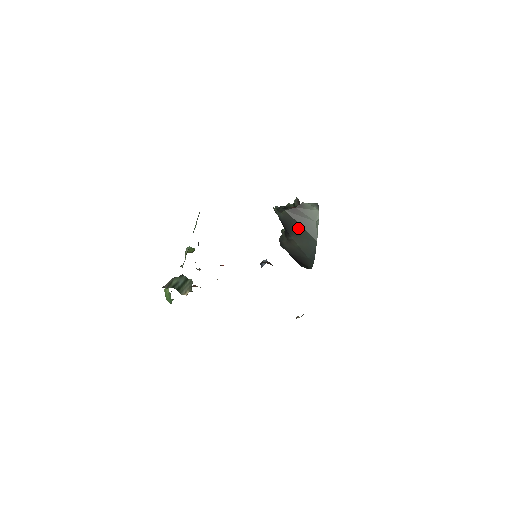
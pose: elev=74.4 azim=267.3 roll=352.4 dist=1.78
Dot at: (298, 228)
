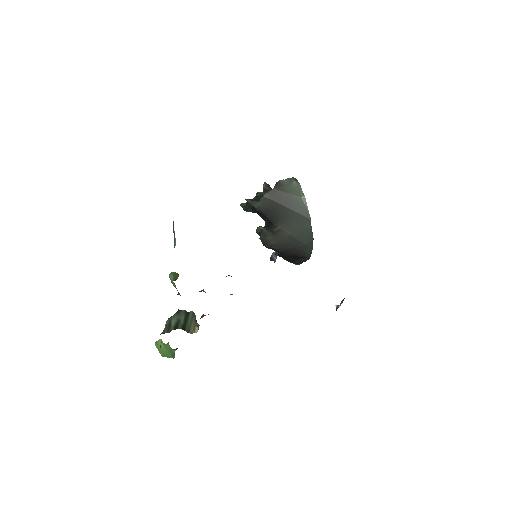
Dot at: (284, 212)
